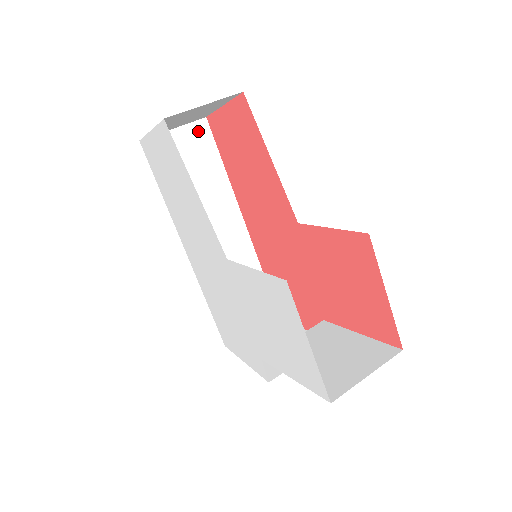
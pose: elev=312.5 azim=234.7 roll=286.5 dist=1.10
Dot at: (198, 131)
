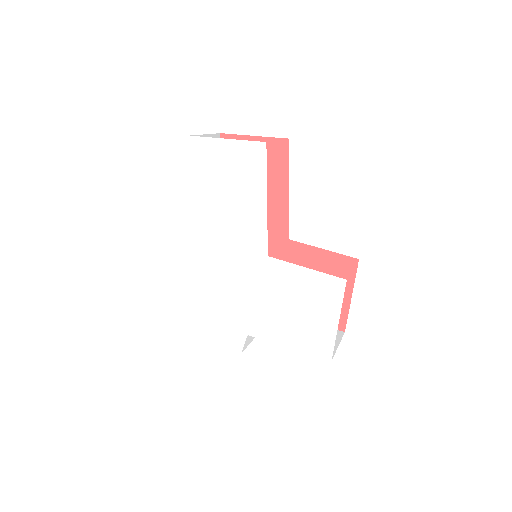
Dot at: occluded
